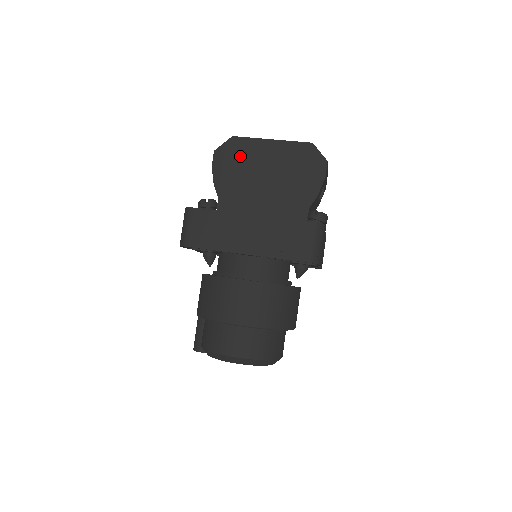
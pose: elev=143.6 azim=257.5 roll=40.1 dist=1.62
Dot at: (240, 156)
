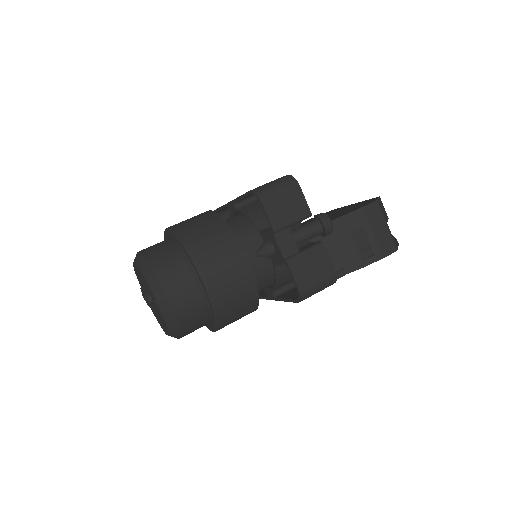
Dot at: occluded
